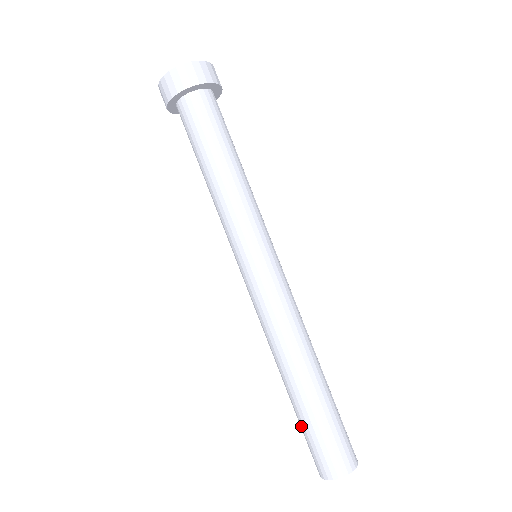
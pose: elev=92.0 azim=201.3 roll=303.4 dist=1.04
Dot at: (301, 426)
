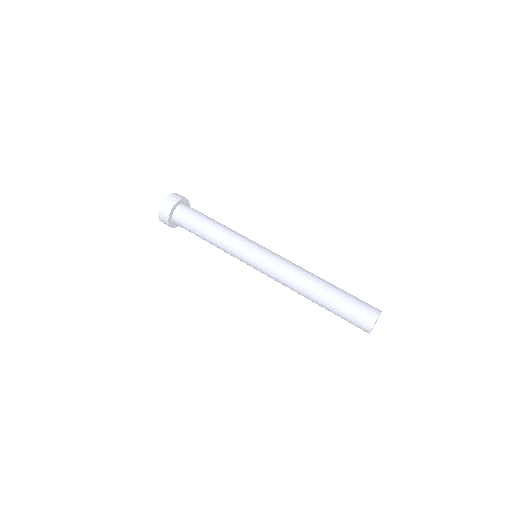
Dot at: (339, 315)
